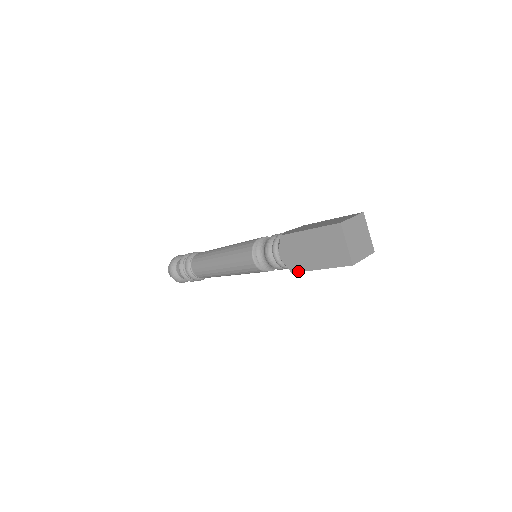
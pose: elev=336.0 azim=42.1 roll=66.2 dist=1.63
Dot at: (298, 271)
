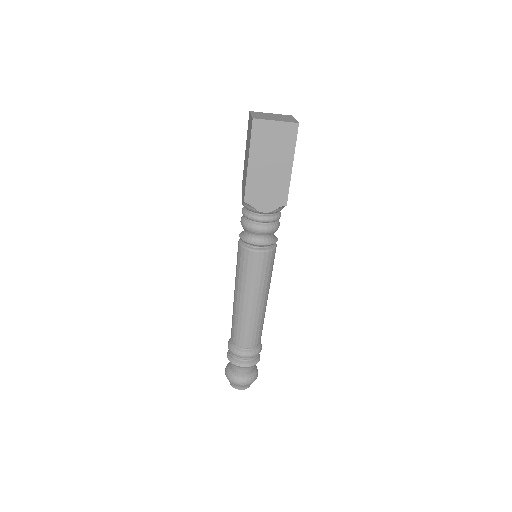
Dot at: (245, 191)
